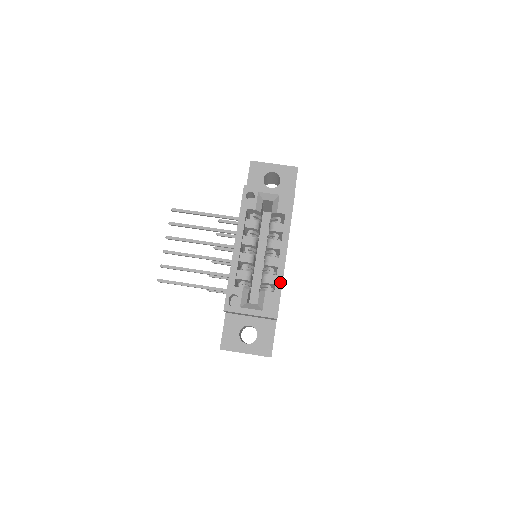
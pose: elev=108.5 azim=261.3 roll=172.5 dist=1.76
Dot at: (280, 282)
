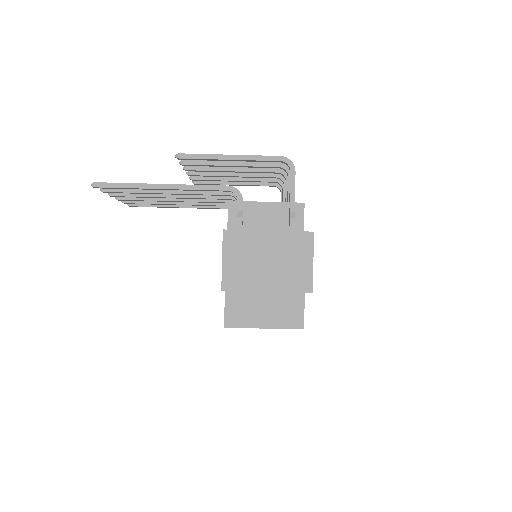
Dot at: occluded
